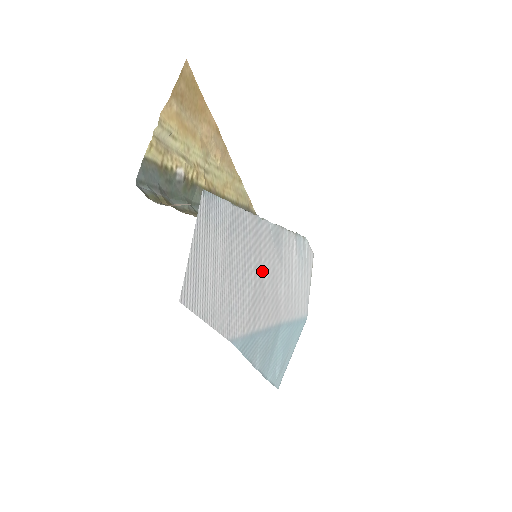
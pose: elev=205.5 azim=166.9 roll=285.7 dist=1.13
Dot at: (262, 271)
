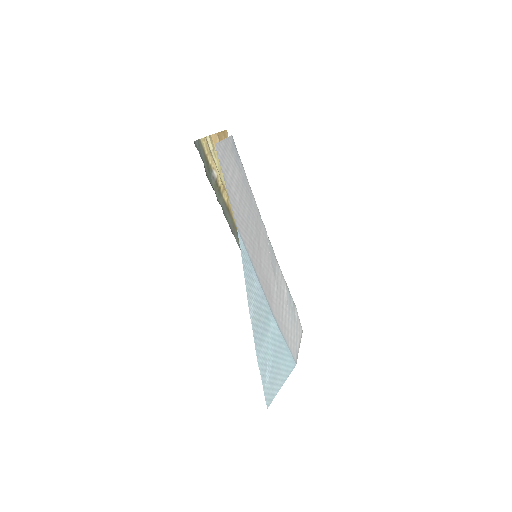
Dot at: (260, 246)
